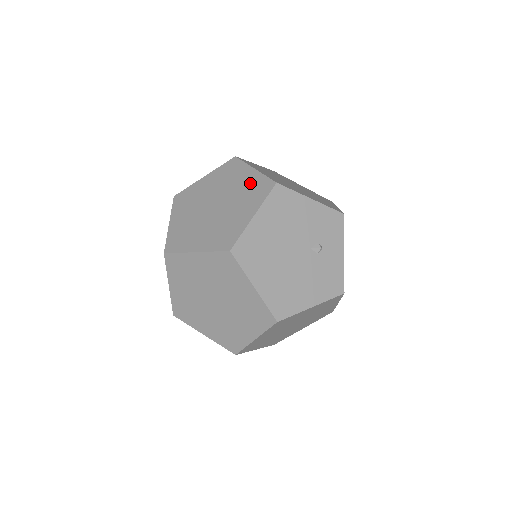
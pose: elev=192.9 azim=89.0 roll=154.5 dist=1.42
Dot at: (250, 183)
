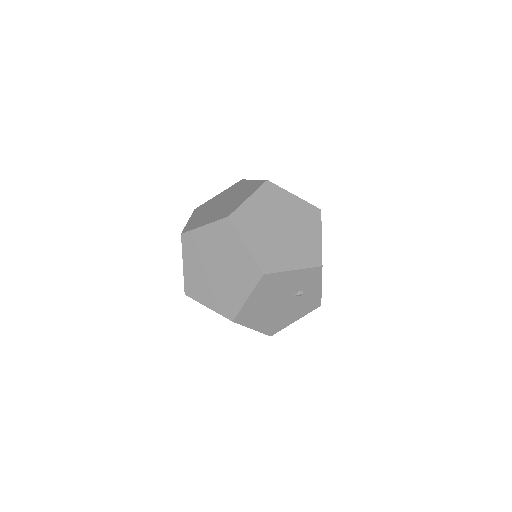
Dot at: (243, 261)
